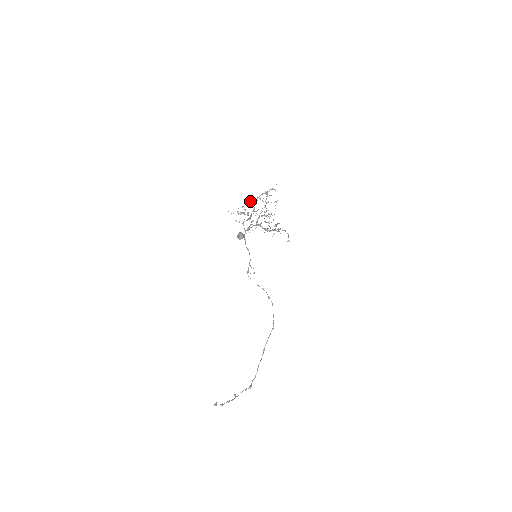
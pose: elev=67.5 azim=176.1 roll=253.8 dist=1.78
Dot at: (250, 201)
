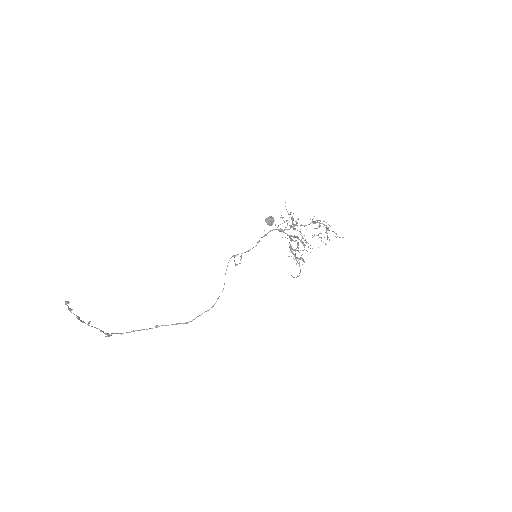
Dot at: occluded
